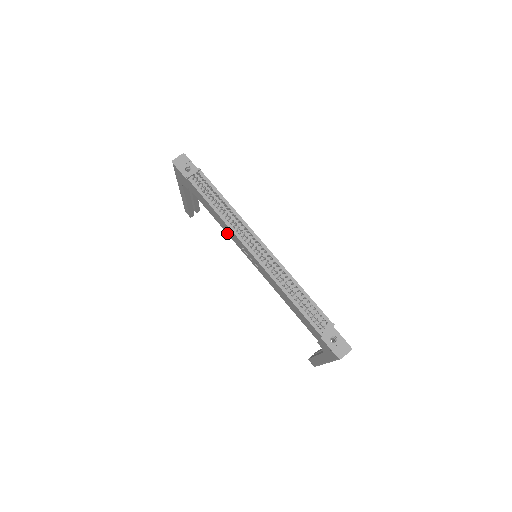
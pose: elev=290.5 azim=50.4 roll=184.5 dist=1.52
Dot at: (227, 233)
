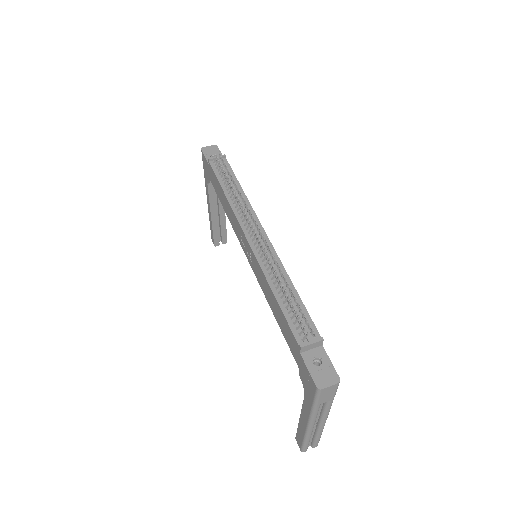
Dot at: (232, 226)
